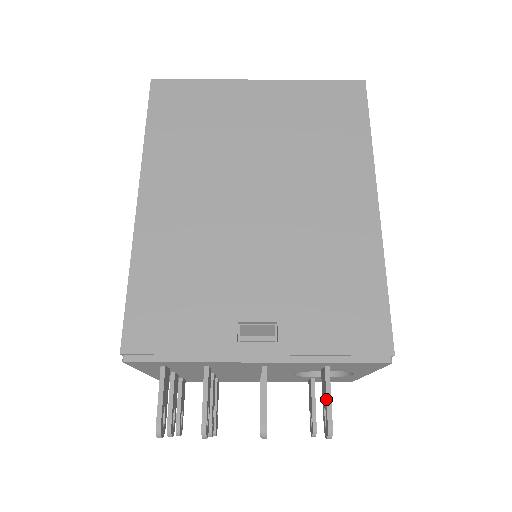
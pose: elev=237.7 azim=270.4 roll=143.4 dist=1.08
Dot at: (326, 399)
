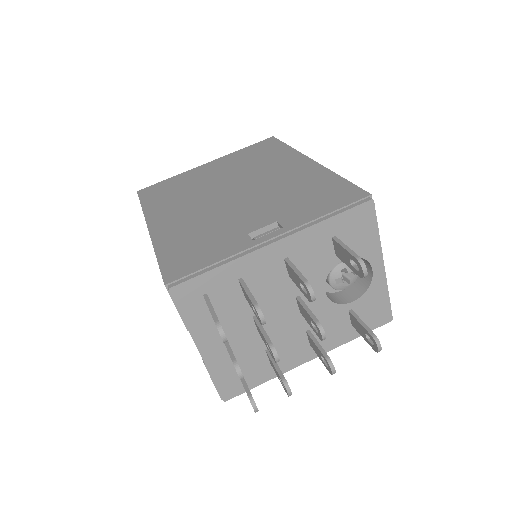
Dot at: (344, 249)
